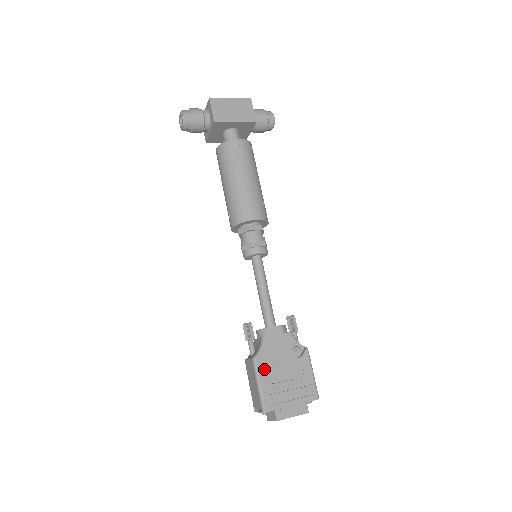
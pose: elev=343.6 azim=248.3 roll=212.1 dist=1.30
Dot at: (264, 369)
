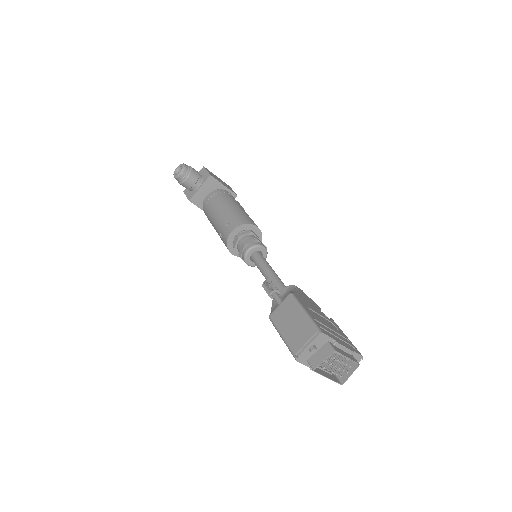
Dot at: (304, 304)
